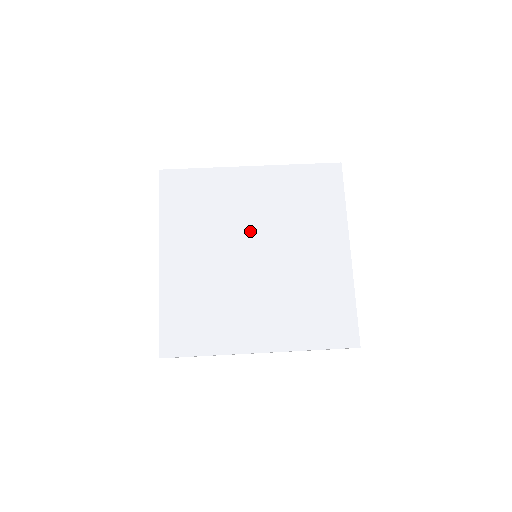
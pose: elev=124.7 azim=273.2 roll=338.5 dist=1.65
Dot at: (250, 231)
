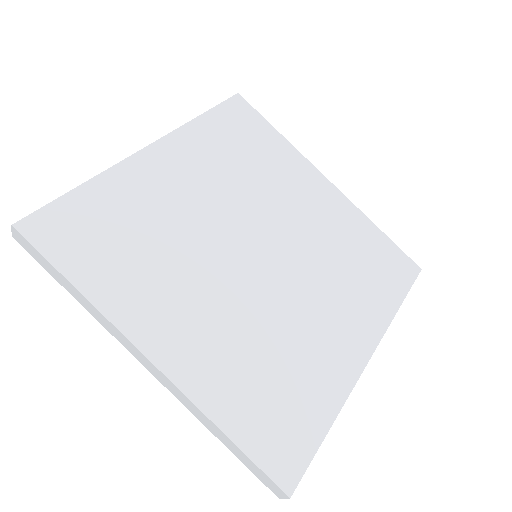
Dot at: (275, 226)
